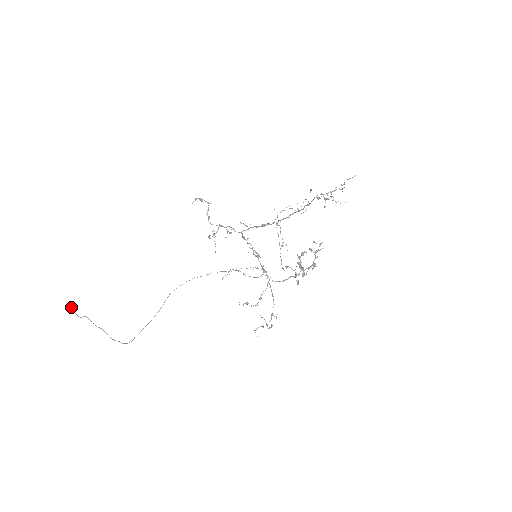
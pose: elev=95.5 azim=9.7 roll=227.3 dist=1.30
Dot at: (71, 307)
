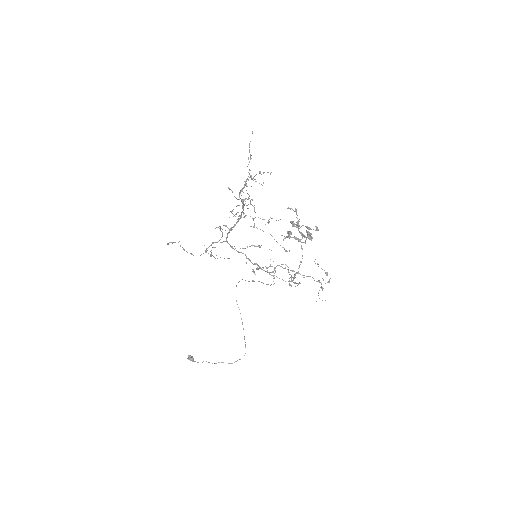
Dot at: (191, 360)
